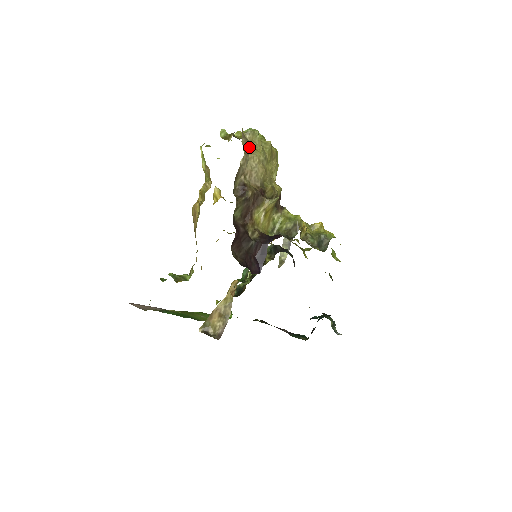
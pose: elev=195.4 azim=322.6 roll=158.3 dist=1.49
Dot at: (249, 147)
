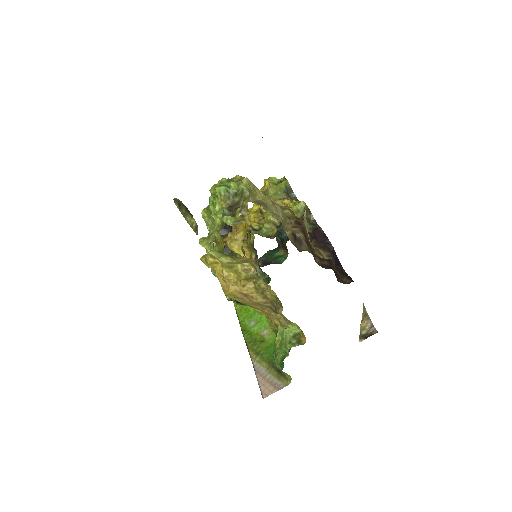
Dot at: (266, 206)
